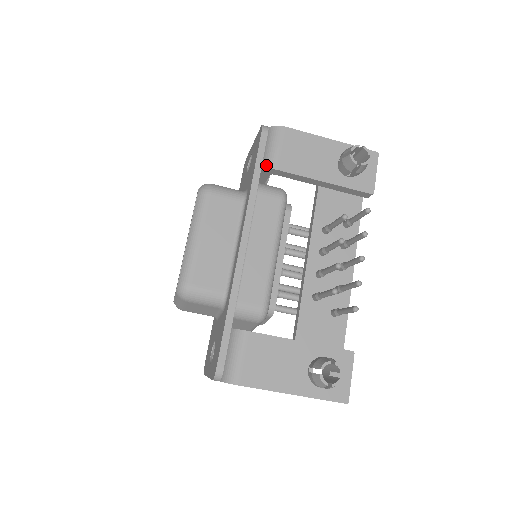
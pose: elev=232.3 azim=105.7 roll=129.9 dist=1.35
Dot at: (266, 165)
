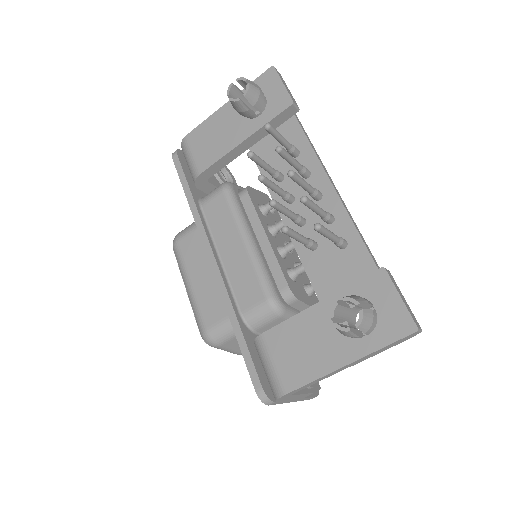
Dot at: (193, 179)
